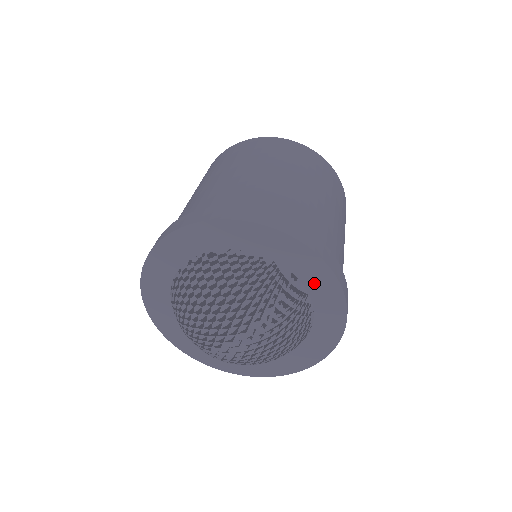
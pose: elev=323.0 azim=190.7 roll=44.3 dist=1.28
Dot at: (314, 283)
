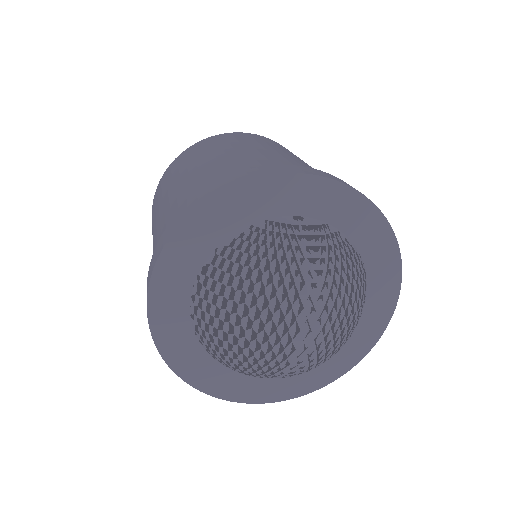
Dot at: (321, 207)
